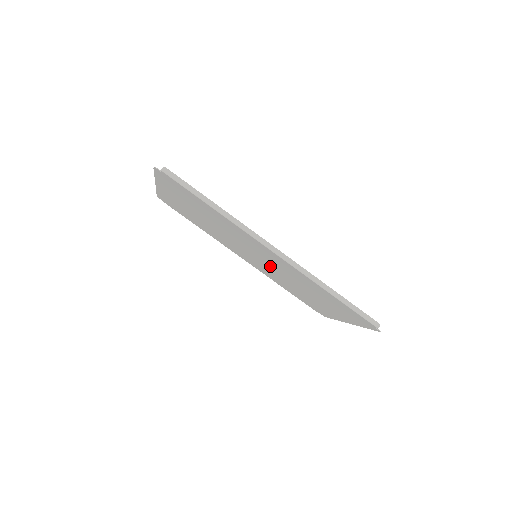
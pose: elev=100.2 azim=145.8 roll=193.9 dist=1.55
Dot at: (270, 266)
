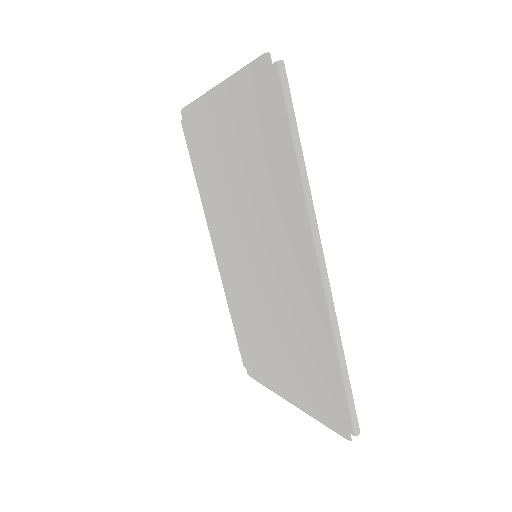
Dot at: (263, 279)
